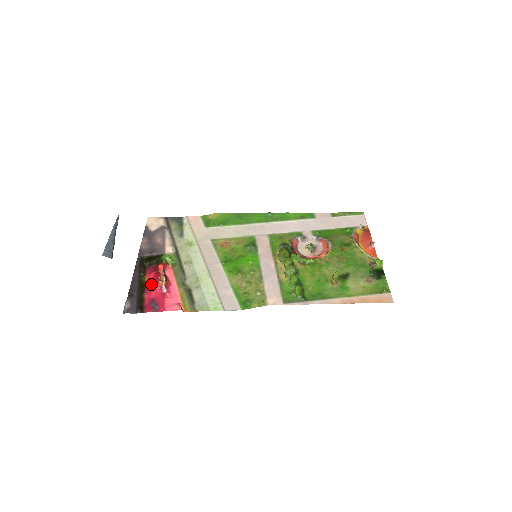
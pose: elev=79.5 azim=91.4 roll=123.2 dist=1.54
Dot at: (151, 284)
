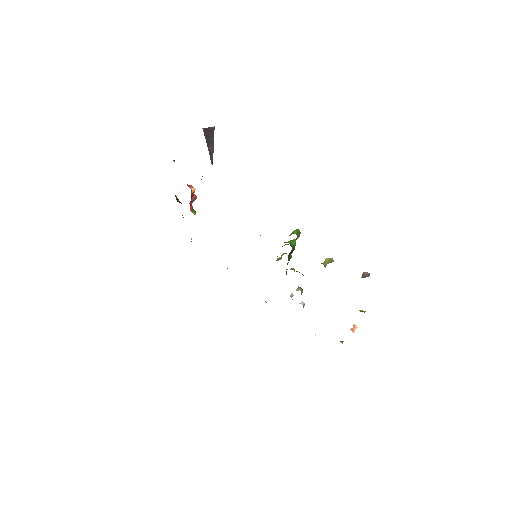
Dot at: occluded
